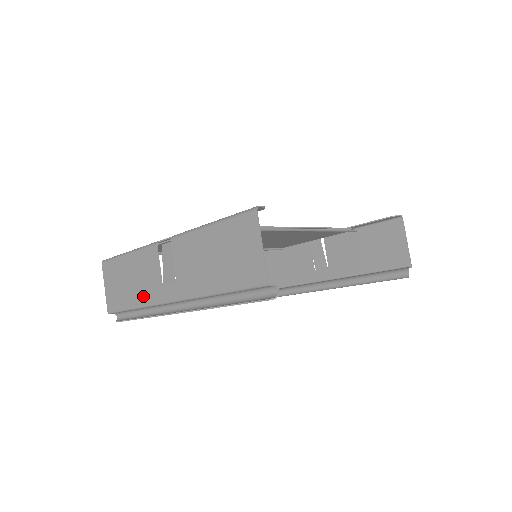
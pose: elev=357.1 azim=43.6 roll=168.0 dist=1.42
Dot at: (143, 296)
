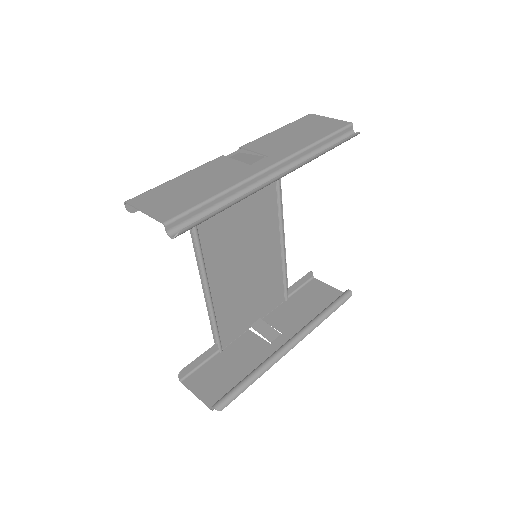
Dot at: (228, 181)
